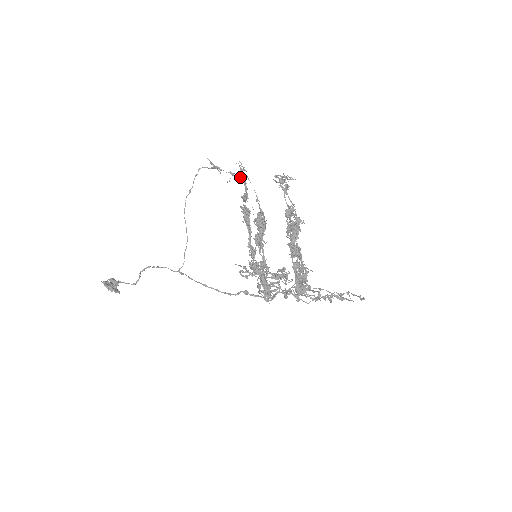
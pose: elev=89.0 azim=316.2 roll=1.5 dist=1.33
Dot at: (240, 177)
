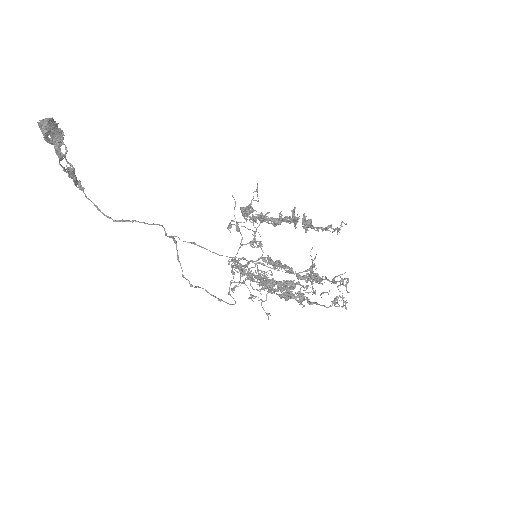
Dot at: (326, 229)
